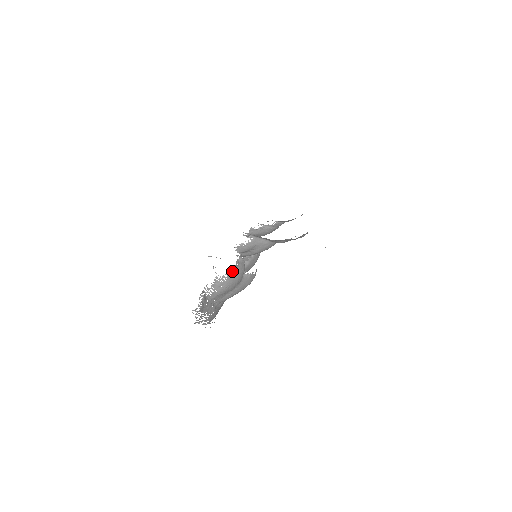
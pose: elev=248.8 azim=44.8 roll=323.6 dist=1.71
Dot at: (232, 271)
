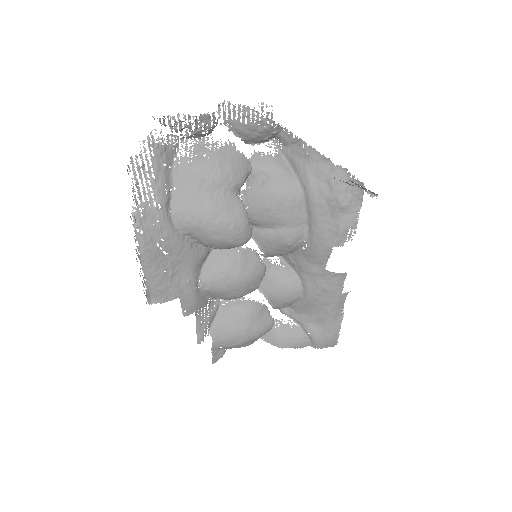
Dot at: (231, 149)
